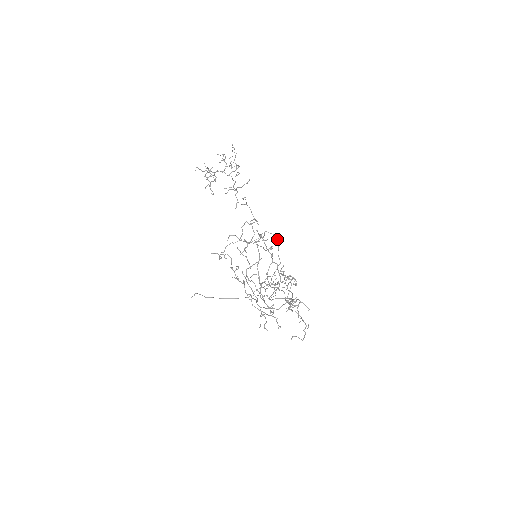
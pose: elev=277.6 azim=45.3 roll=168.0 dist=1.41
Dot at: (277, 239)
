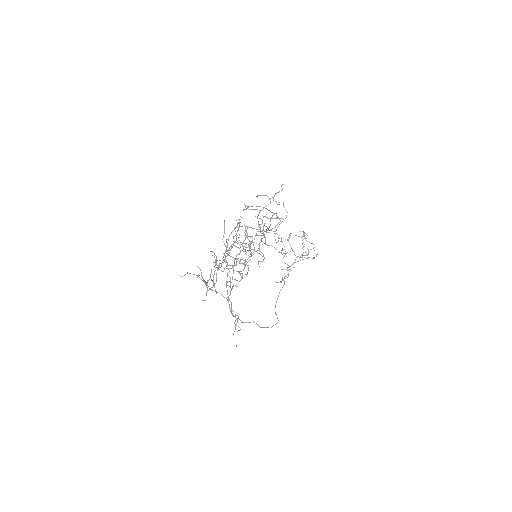
Dot at: (276, 323)
